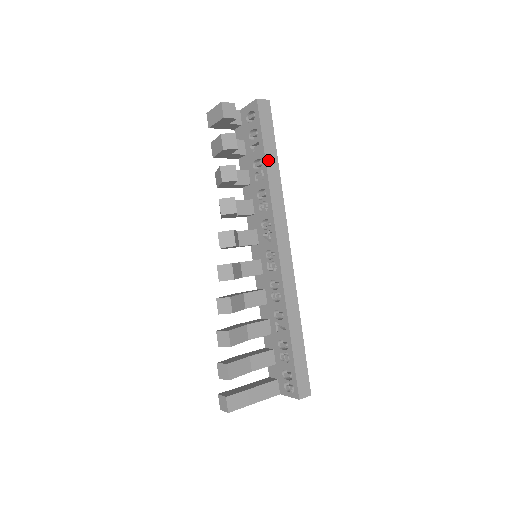
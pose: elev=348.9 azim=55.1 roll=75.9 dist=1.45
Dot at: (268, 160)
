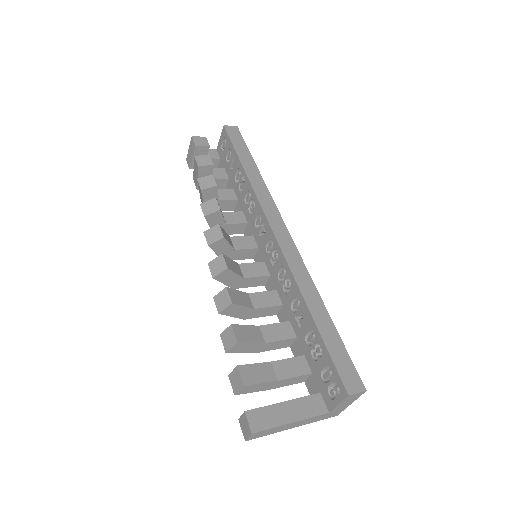
Dot at: (245, 164)
